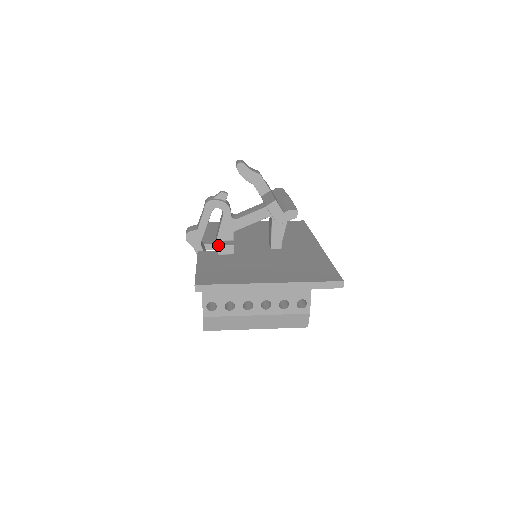
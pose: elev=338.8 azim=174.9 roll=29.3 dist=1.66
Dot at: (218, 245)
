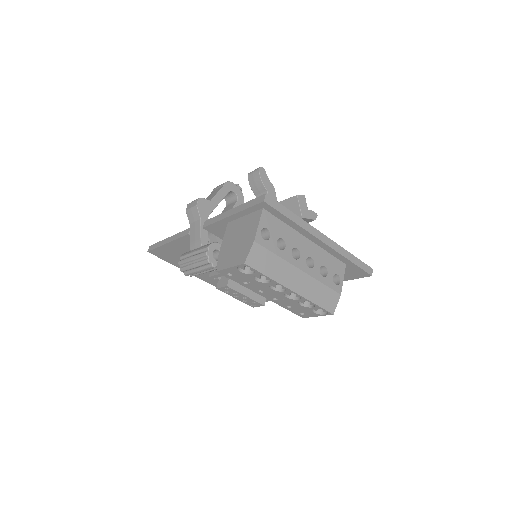
Dot at: occluded
